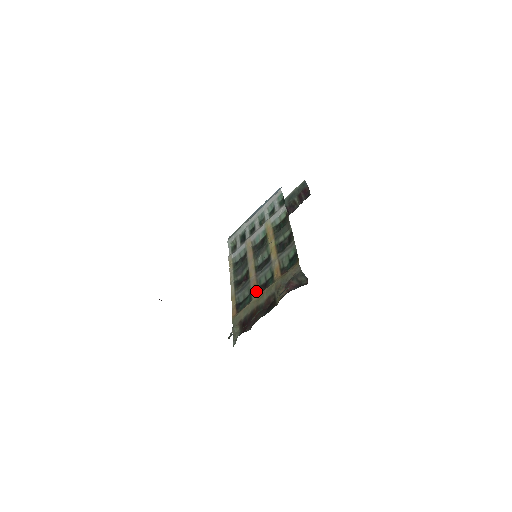
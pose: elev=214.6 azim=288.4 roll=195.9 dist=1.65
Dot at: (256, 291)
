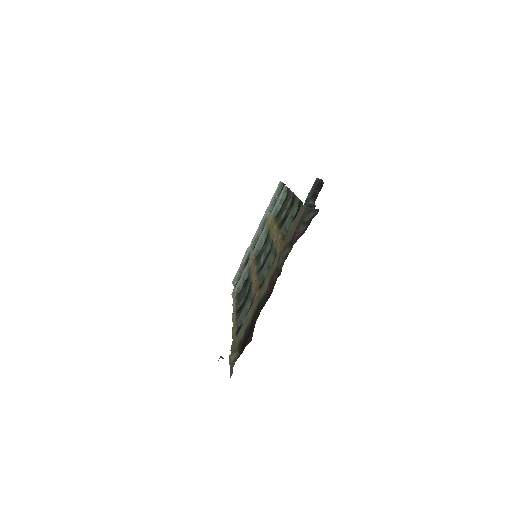
Dot at: (257, 289)
